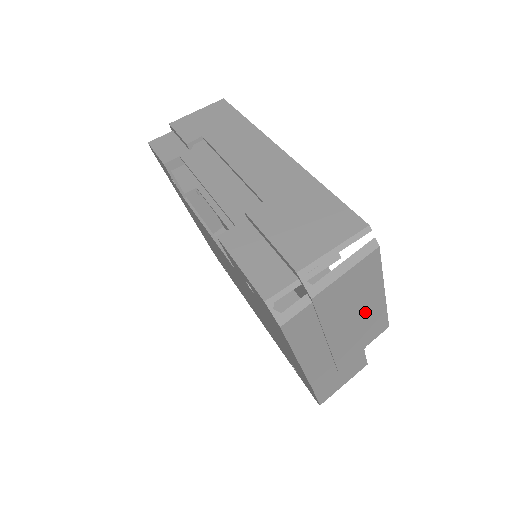
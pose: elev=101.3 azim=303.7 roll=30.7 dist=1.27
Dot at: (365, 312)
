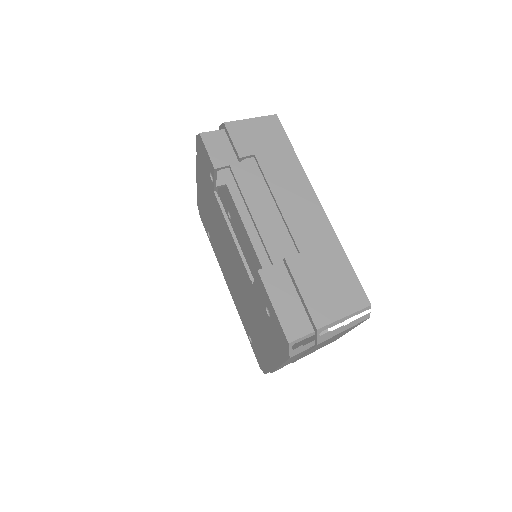
Dot at: occluded
